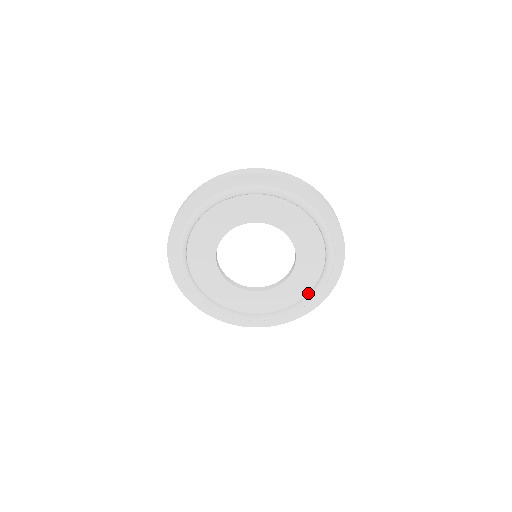
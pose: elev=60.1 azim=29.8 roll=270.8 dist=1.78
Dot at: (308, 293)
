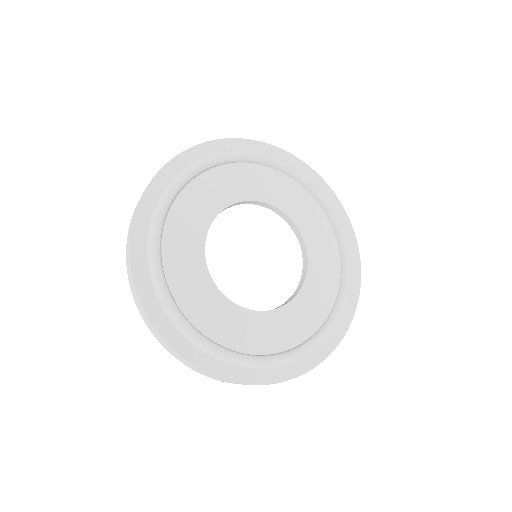
Dot at: (339, 258)
